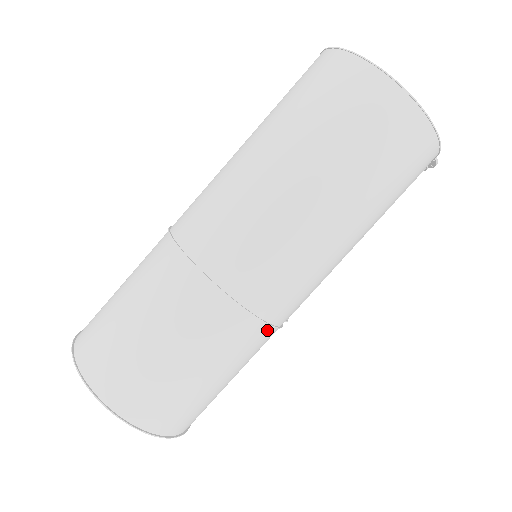
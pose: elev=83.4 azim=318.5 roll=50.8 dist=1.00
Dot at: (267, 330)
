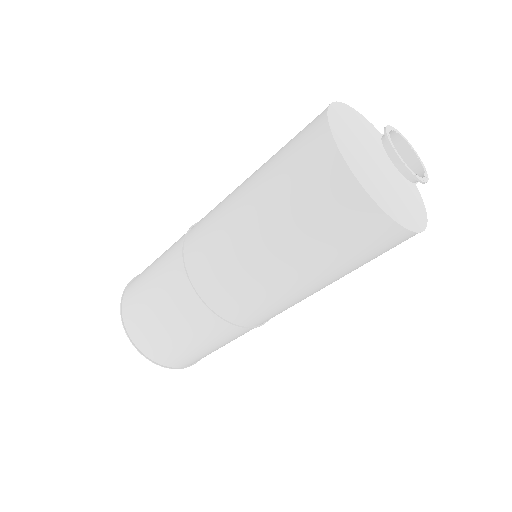
Dot at: occluded
